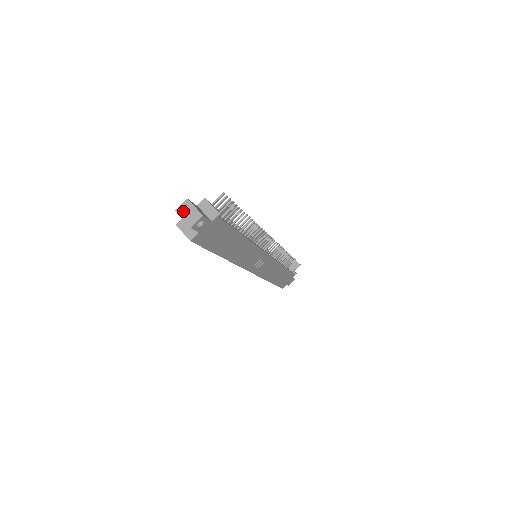
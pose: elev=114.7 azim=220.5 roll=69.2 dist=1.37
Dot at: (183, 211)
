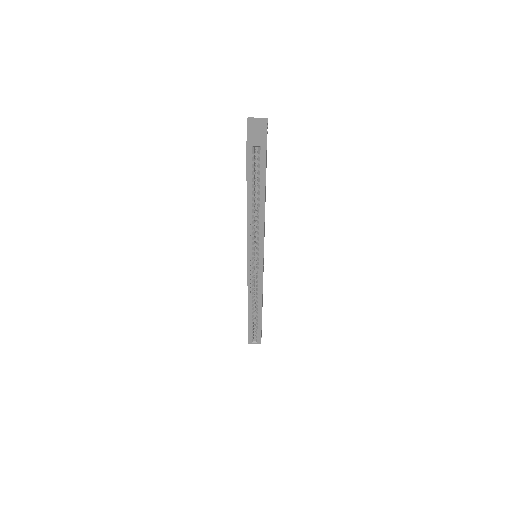
Dot at: (252, 122)
